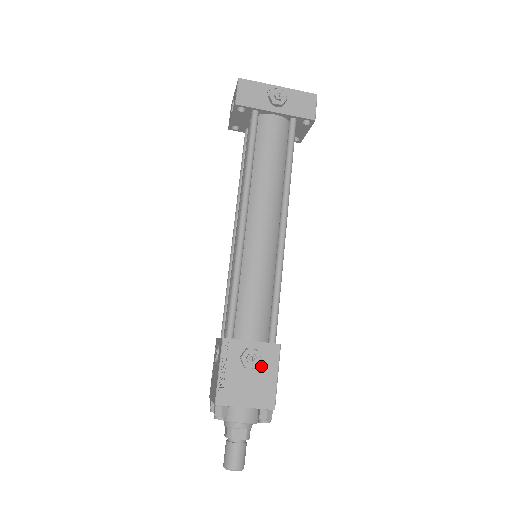
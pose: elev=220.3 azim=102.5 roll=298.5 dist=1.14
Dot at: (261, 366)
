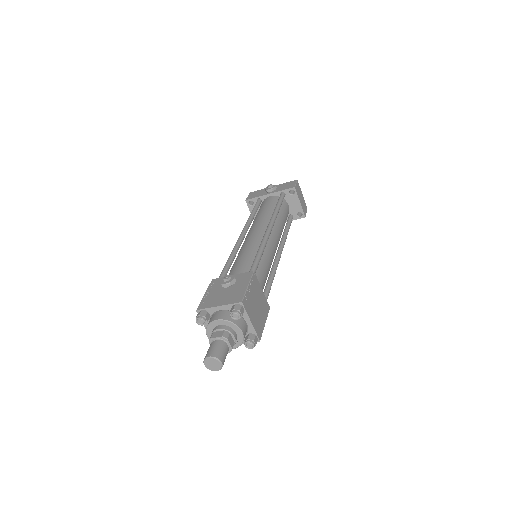
Dot at: (236, 284)
